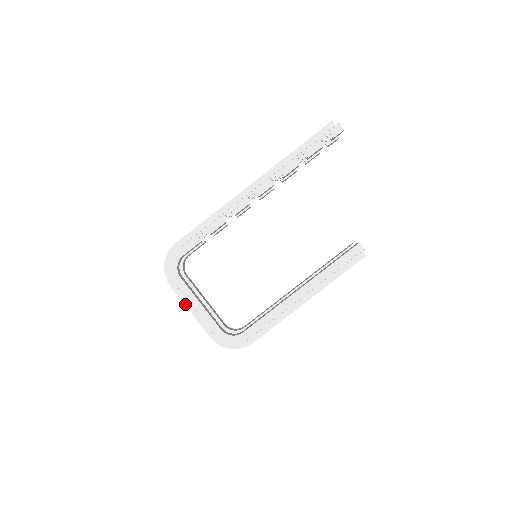
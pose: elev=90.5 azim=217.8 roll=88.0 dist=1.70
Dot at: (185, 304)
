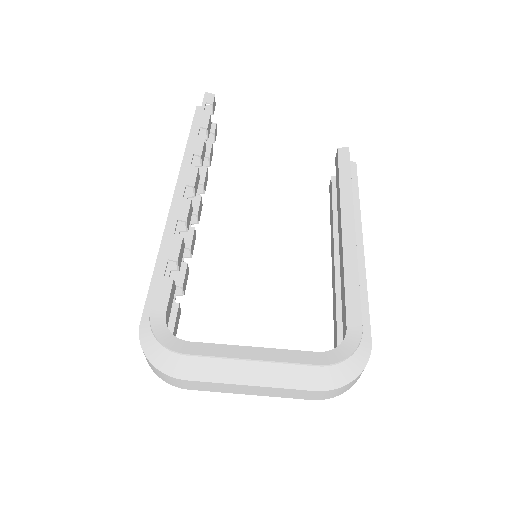
Dot at: (232, 383)
